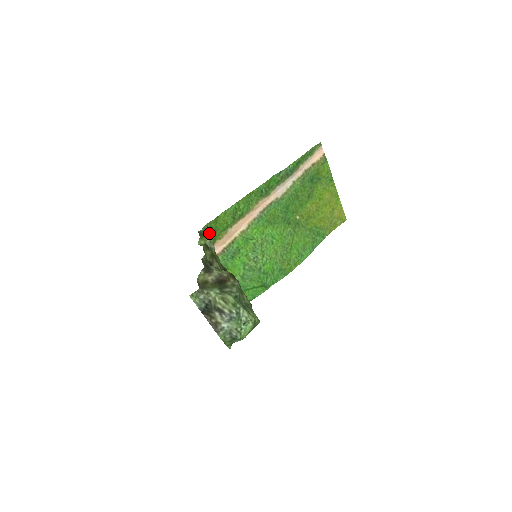
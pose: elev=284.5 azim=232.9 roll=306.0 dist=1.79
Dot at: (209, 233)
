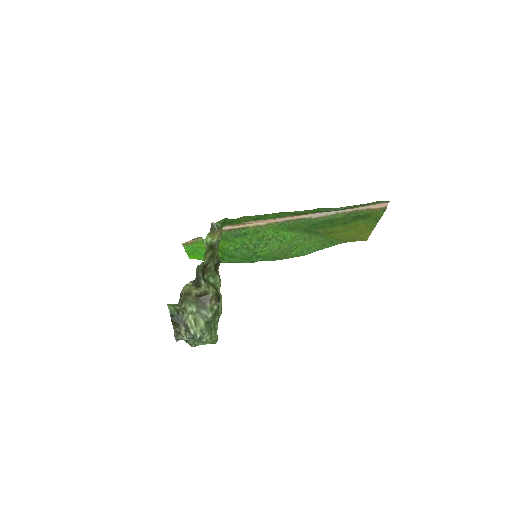
Dot at: (222, 225)
